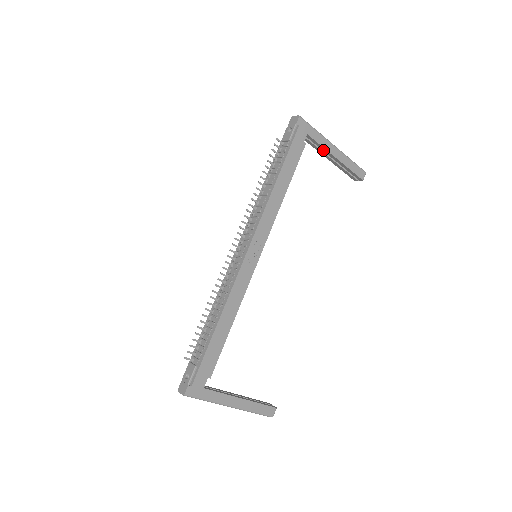
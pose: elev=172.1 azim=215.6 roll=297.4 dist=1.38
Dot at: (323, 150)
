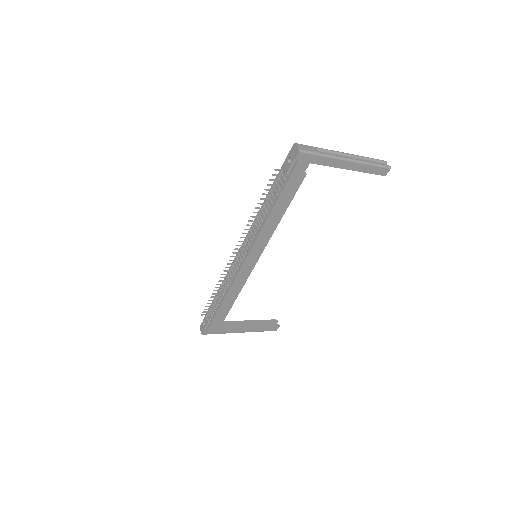
Dot at: occluded
